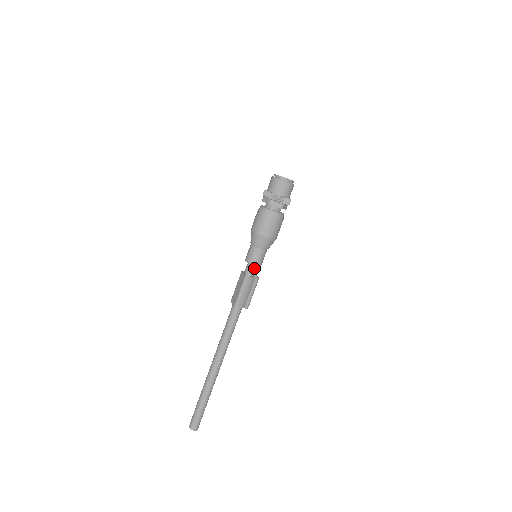
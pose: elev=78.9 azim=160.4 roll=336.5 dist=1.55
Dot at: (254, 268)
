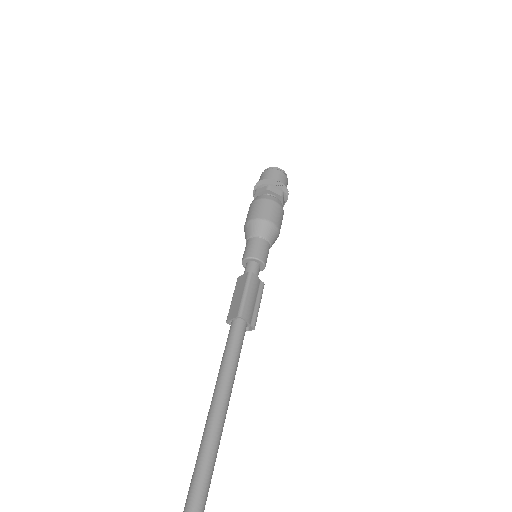
Dot at: (257, 267)
